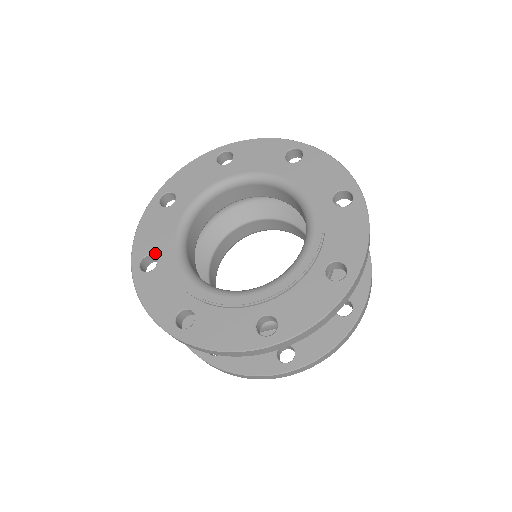
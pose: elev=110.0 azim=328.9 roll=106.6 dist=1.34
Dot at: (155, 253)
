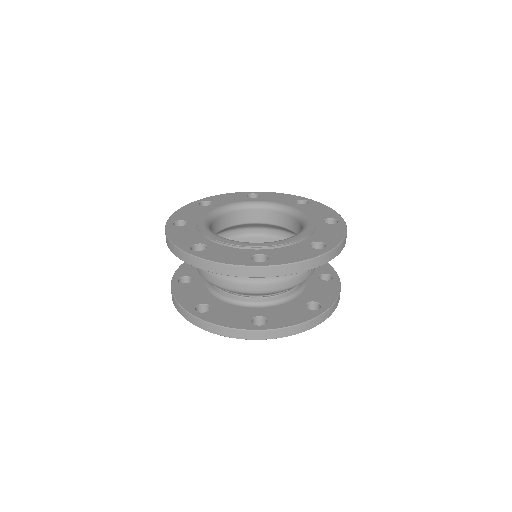
Dot at: (214, 203)
